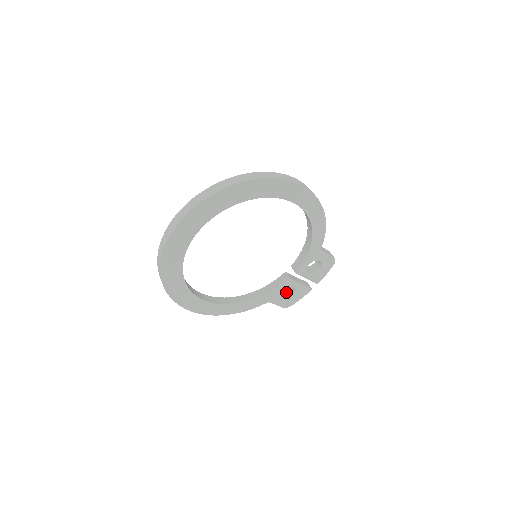
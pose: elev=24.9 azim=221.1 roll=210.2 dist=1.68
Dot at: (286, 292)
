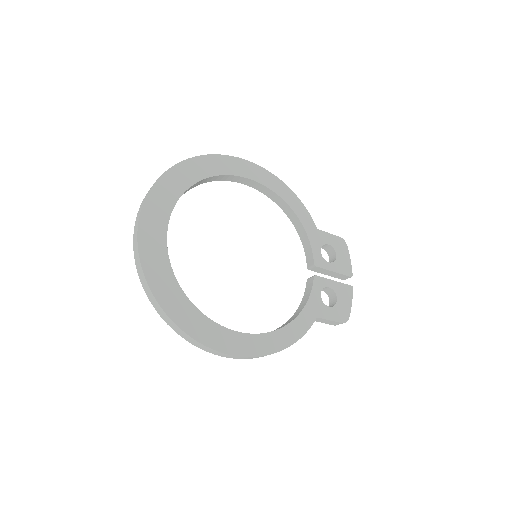
Dot at: (329, 306)
